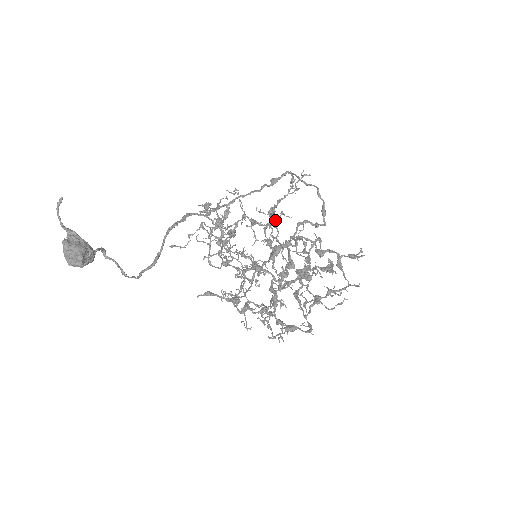
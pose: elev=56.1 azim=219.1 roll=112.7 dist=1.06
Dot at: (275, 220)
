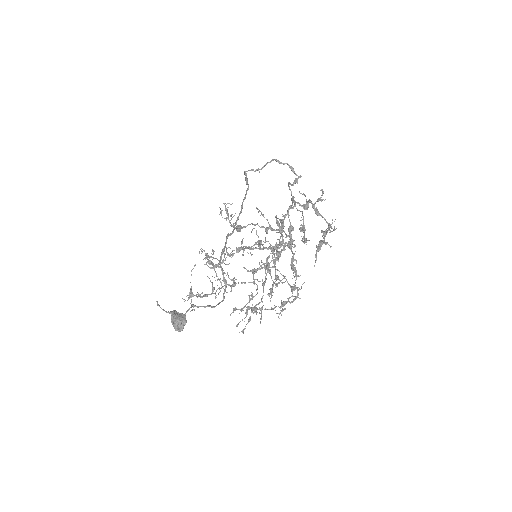
Dot at: occluded
